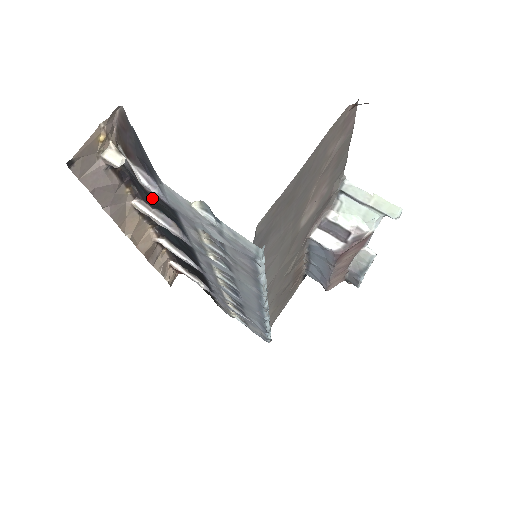
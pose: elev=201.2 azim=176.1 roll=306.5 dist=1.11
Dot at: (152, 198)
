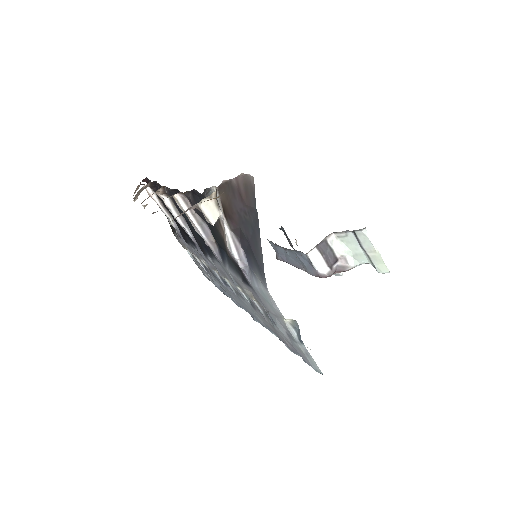
Dot at: (214, 229)
